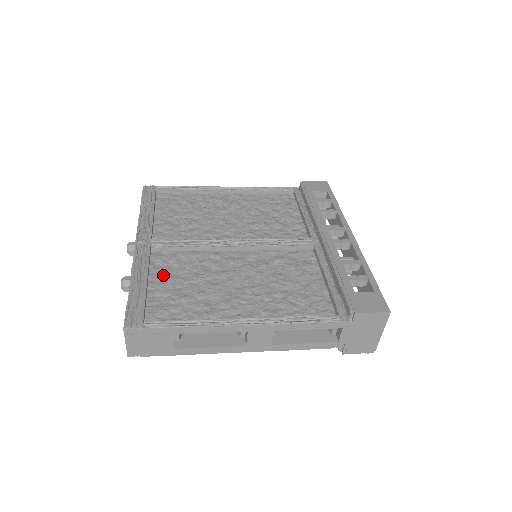
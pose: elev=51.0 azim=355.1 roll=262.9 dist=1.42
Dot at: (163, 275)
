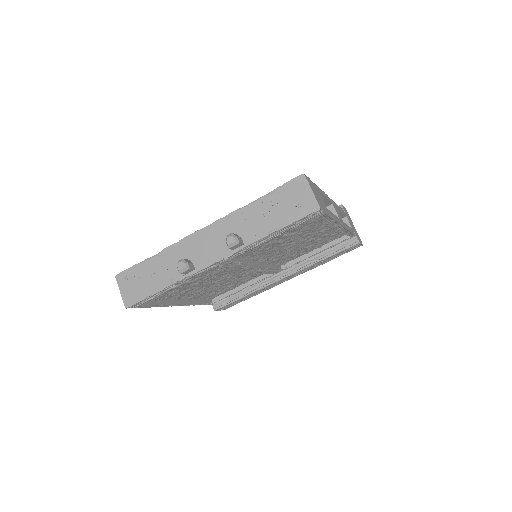
Dot at: occluded
